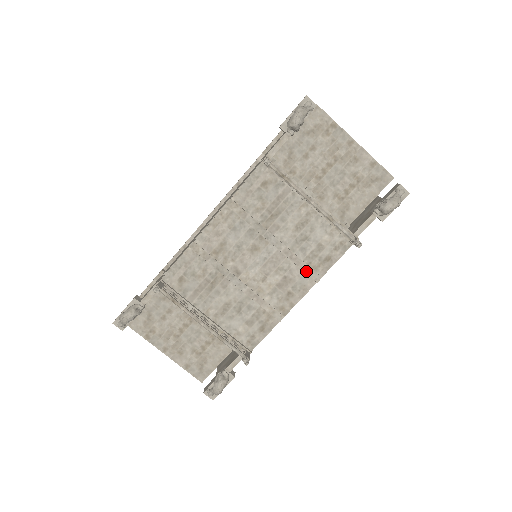
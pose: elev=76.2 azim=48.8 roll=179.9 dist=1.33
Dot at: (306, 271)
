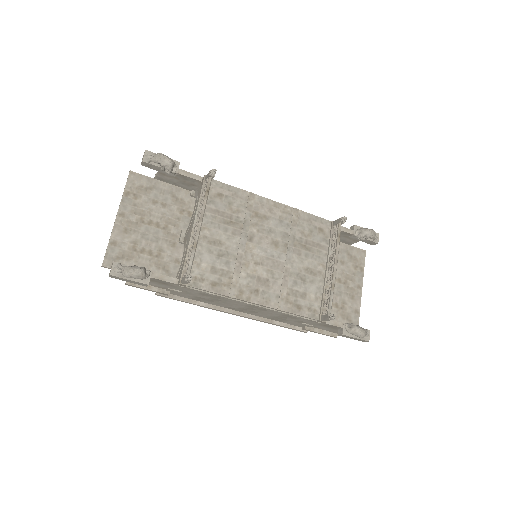
Dot at: (281, 295)
